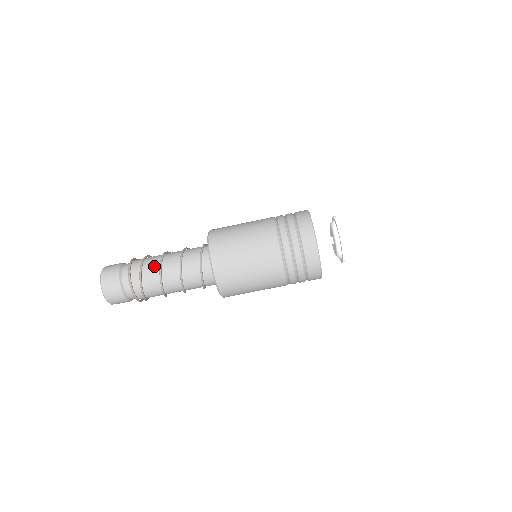
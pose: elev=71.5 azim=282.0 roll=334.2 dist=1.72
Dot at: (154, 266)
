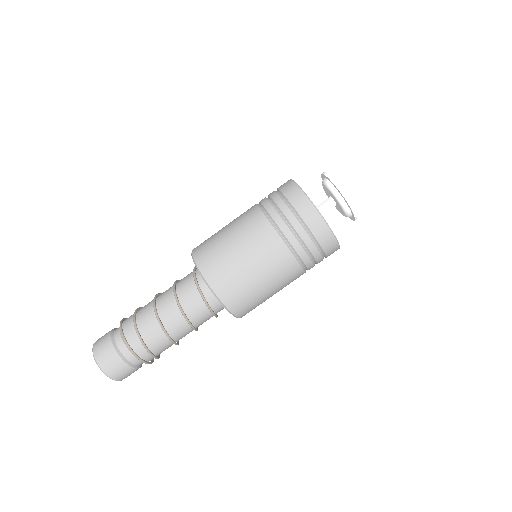
Dot at: (153, 327)
